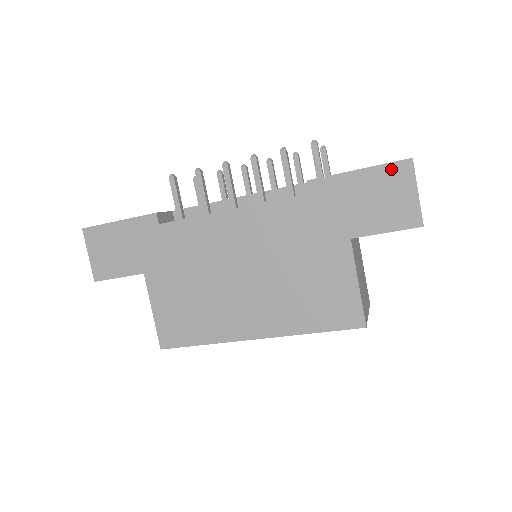
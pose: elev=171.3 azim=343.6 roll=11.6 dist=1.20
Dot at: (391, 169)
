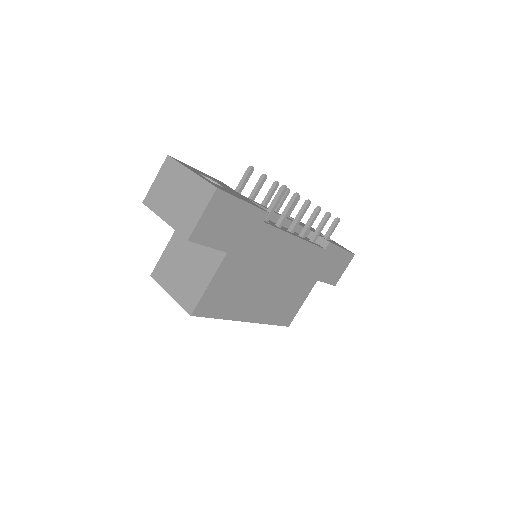
Dot at: (349, 255)
